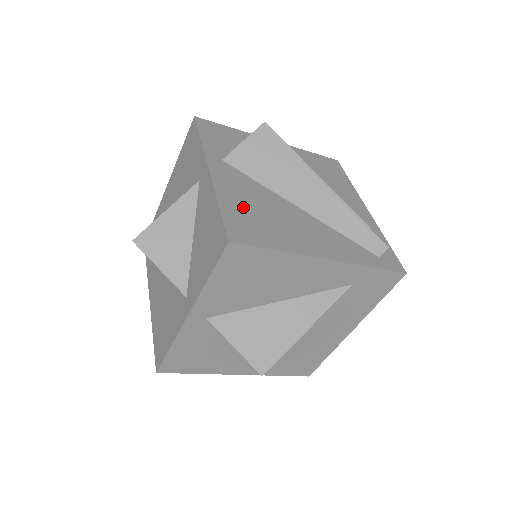
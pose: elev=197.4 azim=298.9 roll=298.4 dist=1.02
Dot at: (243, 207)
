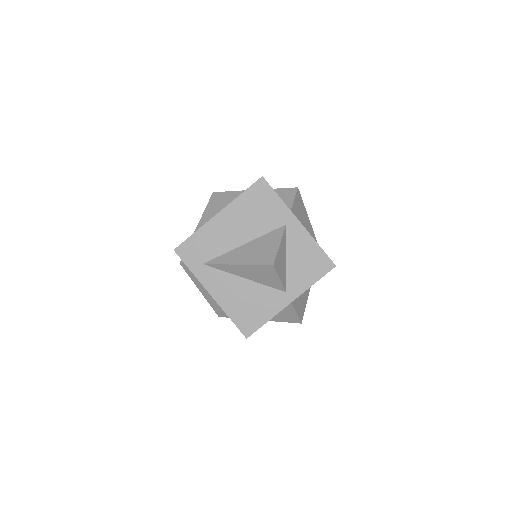
Dot at: occluded
